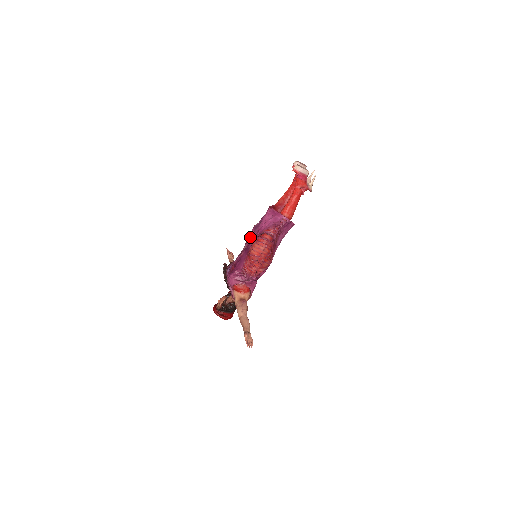
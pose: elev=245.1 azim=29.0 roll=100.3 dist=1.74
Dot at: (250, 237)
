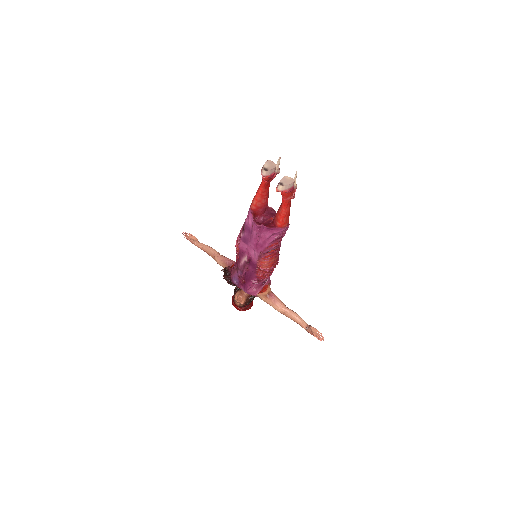
Dot at: (244, 251)
